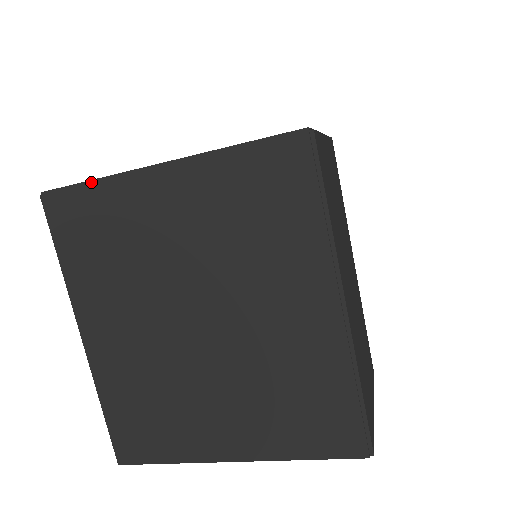
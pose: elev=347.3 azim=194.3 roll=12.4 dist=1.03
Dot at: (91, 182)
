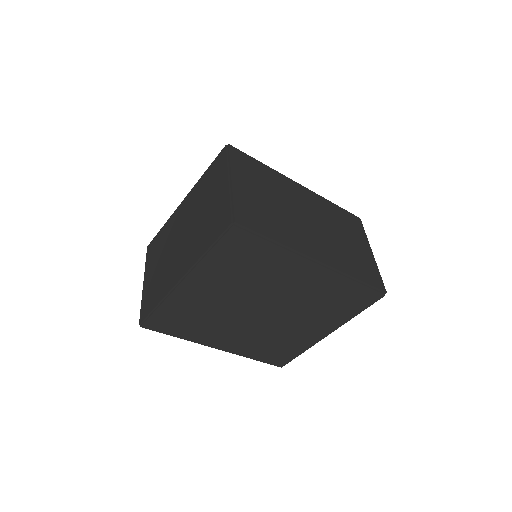
Dot at: (156, 307)
